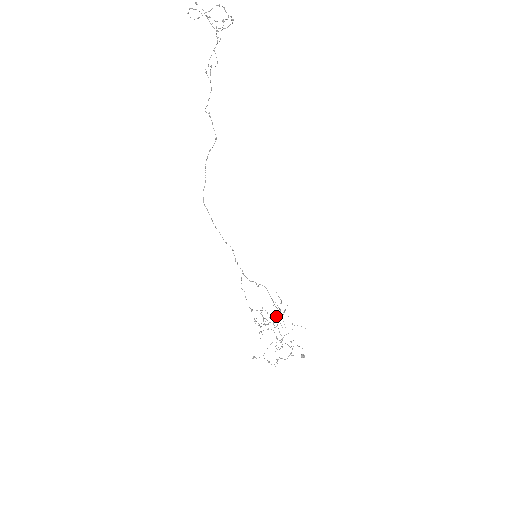
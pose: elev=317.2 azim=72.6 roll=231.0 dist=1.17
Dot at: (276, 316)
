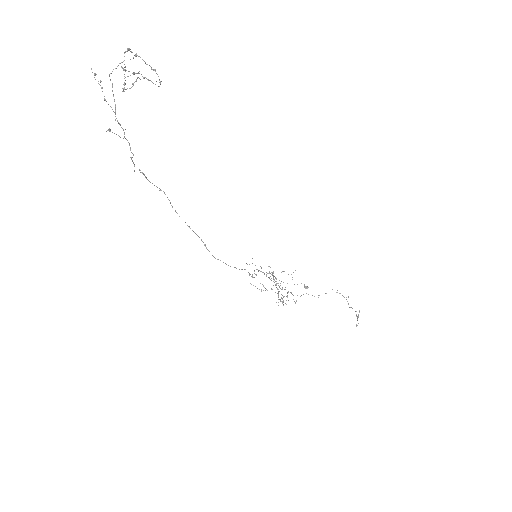
Dot at: (275, 281)
